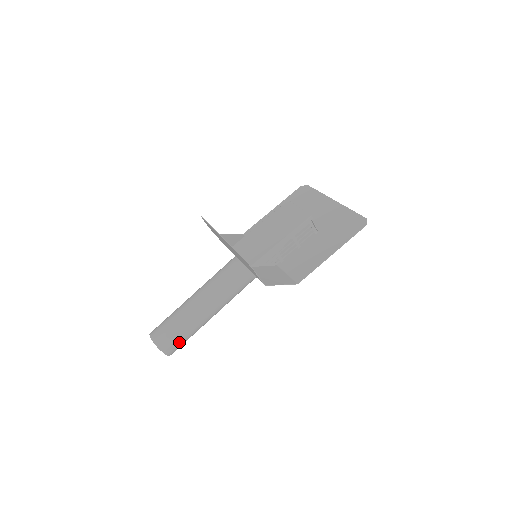
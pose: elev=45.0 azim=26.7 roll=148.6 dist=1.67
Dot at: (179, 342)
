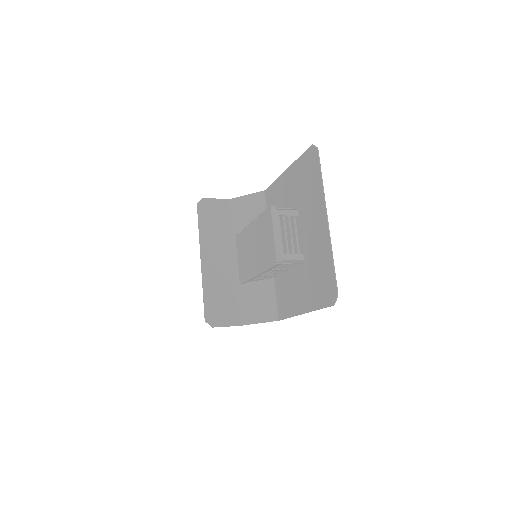
Dot at: occluded
